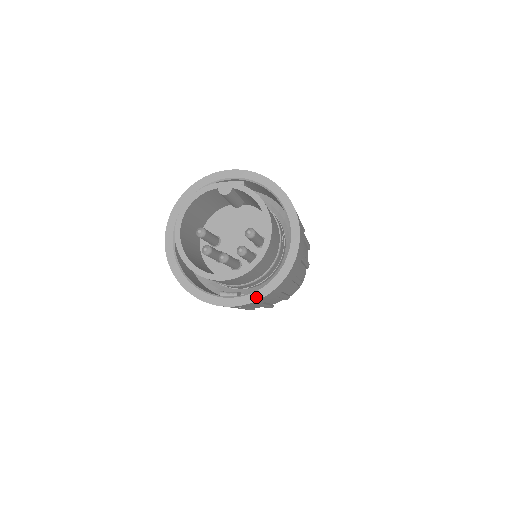
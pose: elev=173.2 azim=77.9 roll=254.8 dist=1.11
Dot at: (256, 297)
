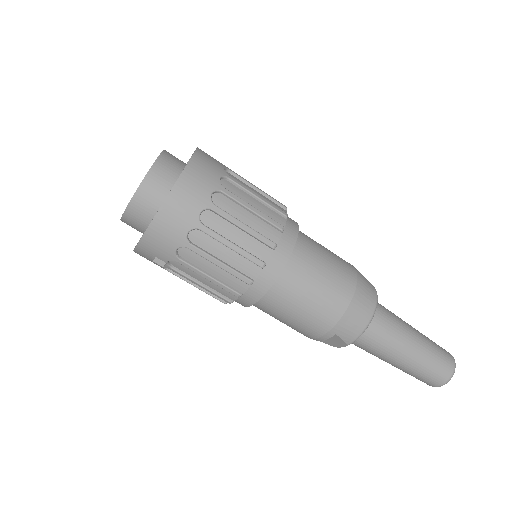
Dot at: (145, 232)
